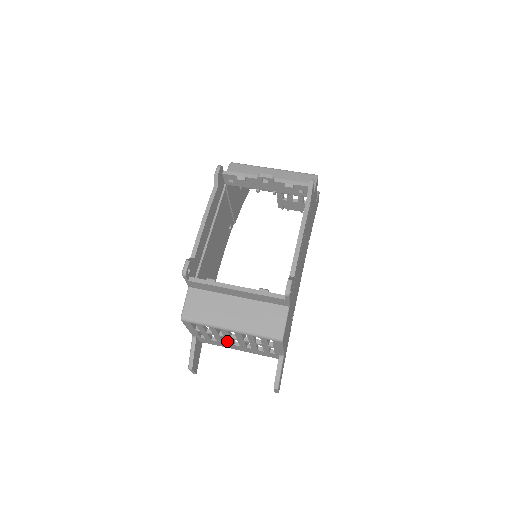
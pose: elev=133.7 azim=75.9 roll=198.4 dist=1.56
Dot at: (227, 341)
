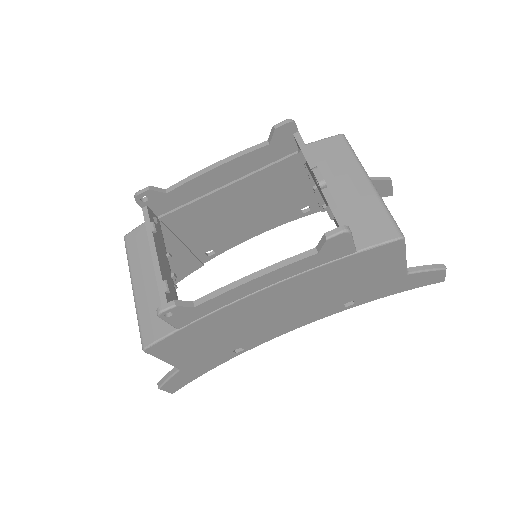
Dot at: occluded
